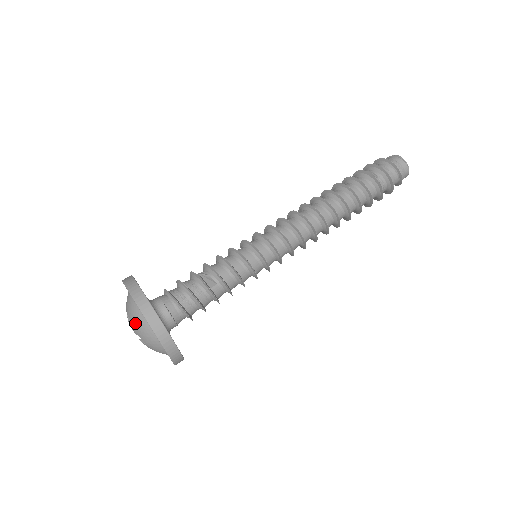
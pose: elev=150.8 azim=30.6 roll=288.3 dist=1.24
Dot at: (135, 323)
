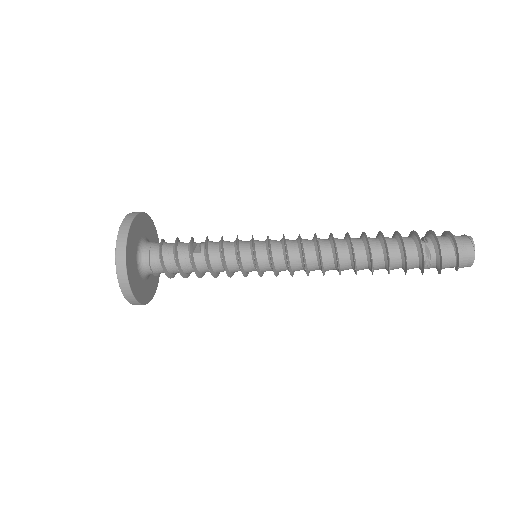
Dot at: occluded
